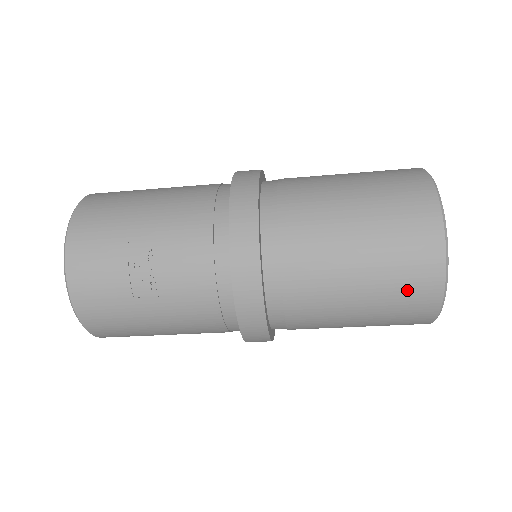
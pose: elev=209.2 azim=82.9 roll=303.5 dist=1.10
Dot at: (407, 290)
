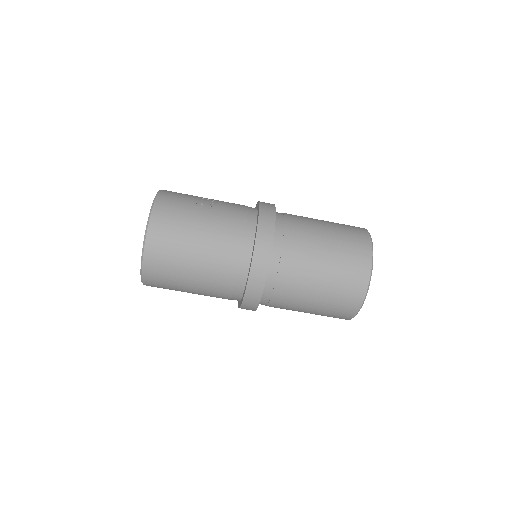
Dot at: (353, 248)
